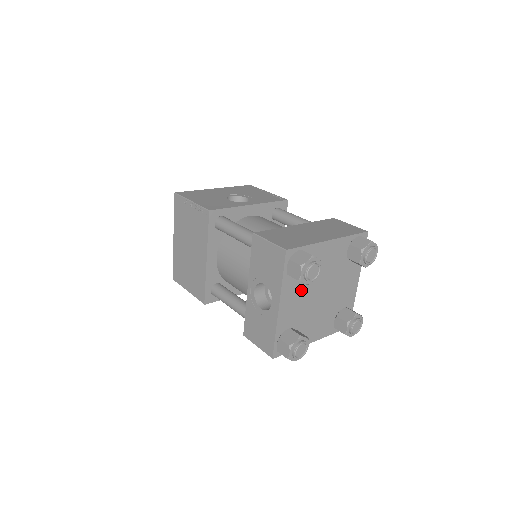
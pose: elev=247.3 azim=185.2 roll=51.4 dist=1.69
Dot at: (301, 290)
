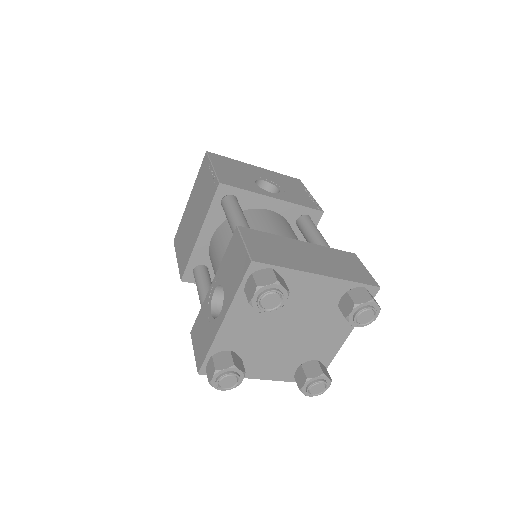
Dot at: (260, 315)
